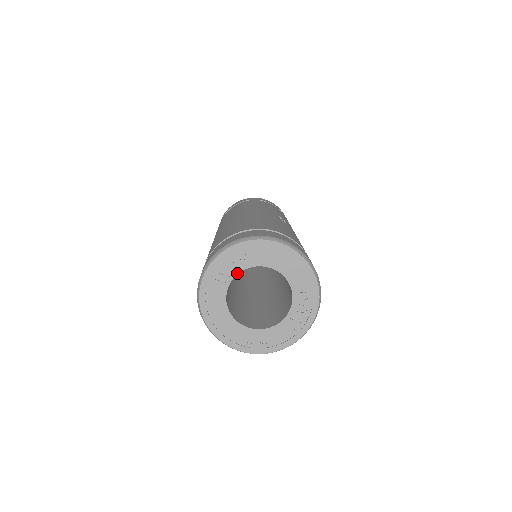
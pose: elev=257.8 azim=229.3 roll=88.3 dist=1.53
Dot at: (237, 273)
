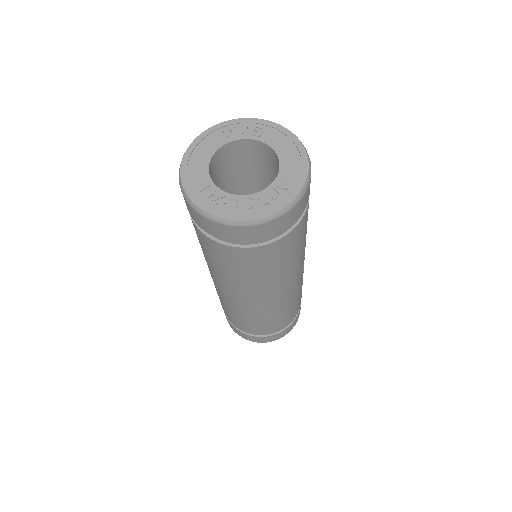
Dot at: (243, 138)
